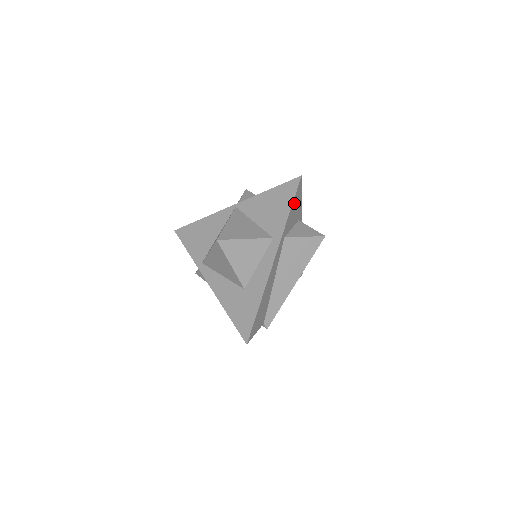
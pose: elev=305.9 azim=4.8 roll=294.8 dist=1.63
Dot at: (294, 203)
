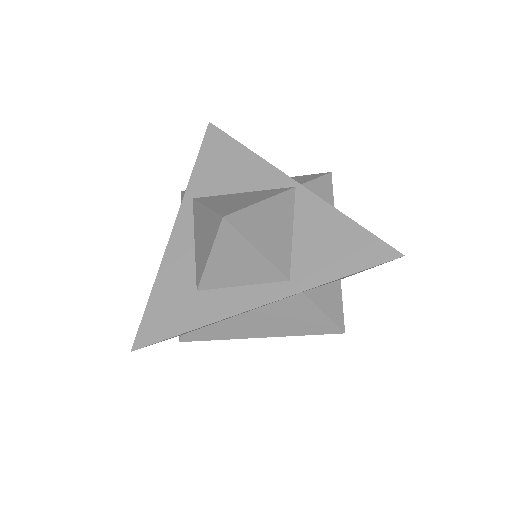
Dot at: occluded
